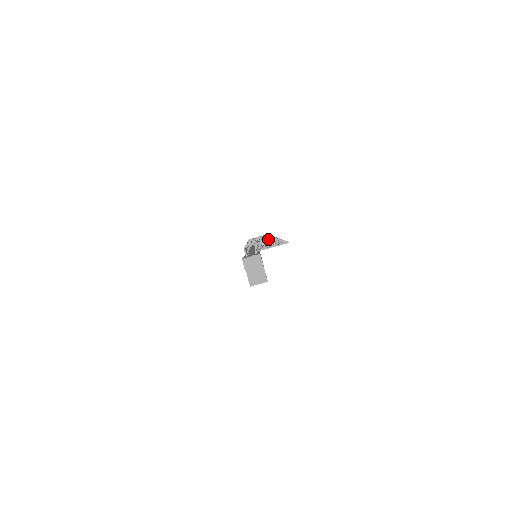
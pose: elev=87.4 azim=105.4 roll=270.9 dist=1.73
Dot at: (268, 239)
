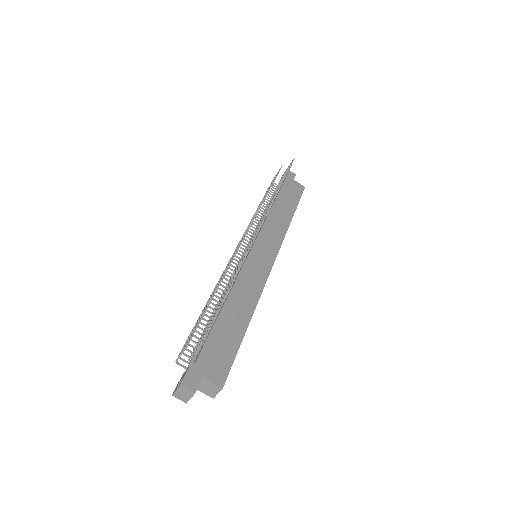
Dot at: (188, 341)
